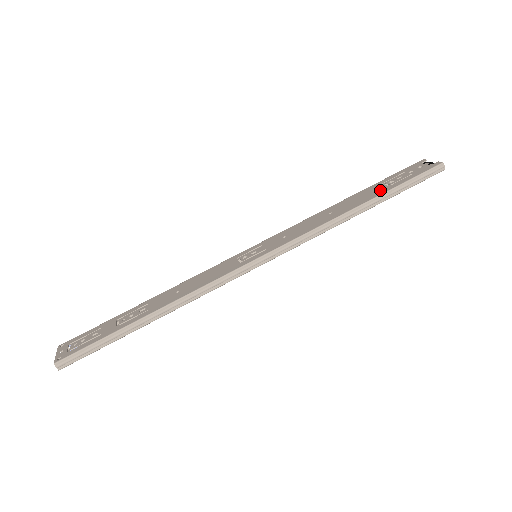
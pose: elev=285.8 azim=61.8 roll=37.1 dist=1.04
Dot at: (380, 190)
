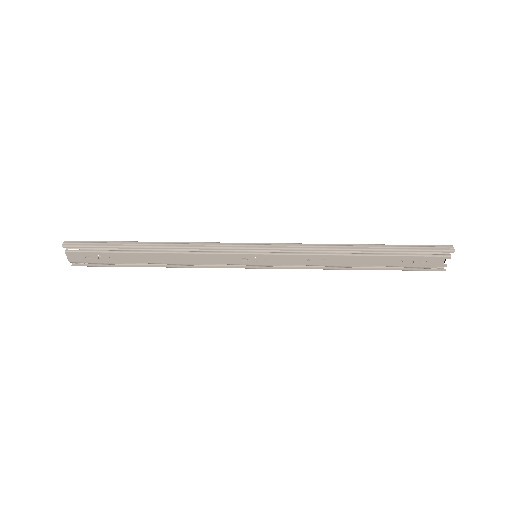
Dot at: occluded
